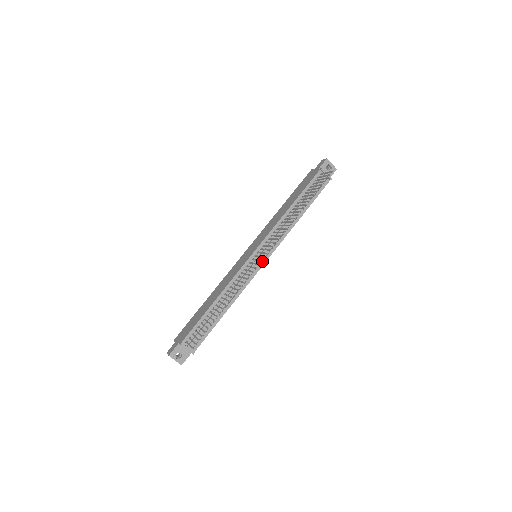
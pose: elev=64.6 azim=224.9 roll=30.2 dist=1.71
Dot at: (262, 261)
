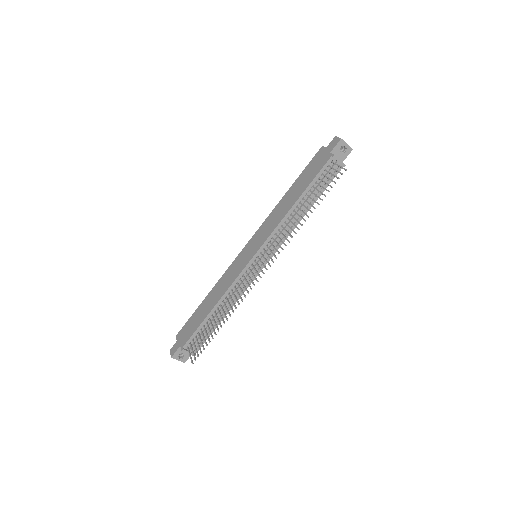
Dot at: occluded
